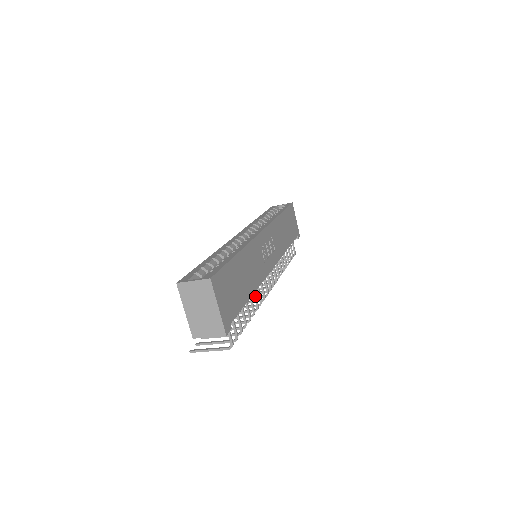
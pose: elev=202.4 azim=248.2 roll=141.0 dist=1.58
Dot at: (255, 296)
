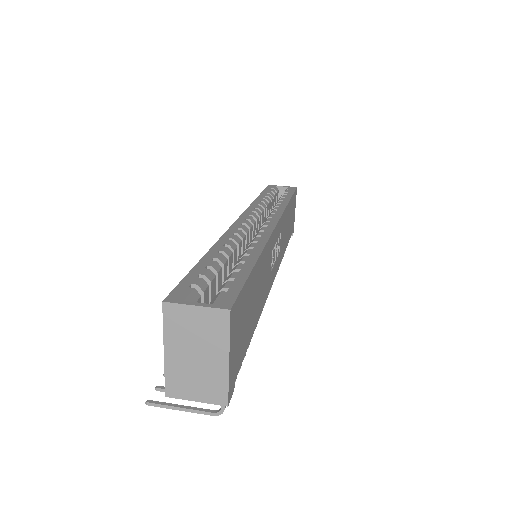
Dot at: occluded
